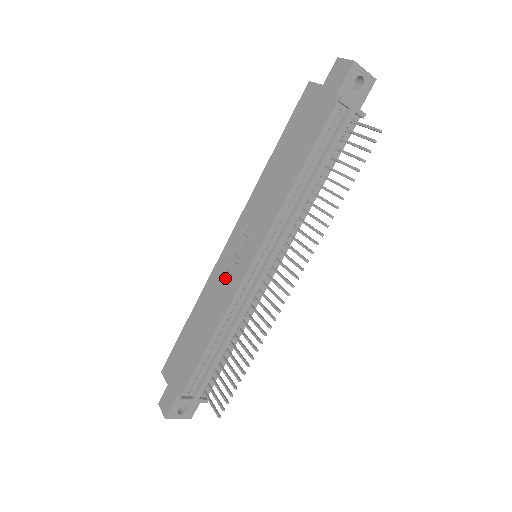
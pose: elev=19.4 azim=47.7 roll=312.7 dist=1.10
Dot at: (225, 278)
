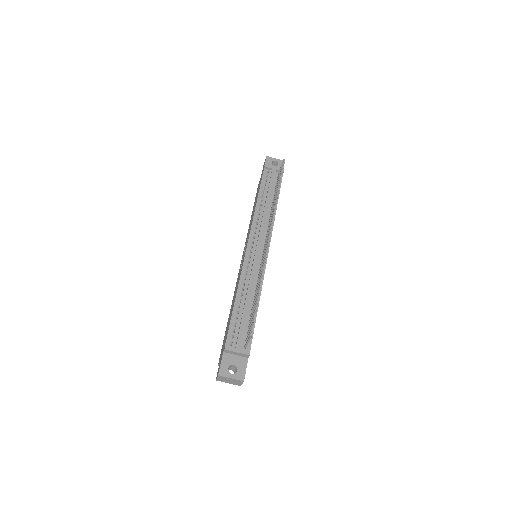
Dot at: occluded
